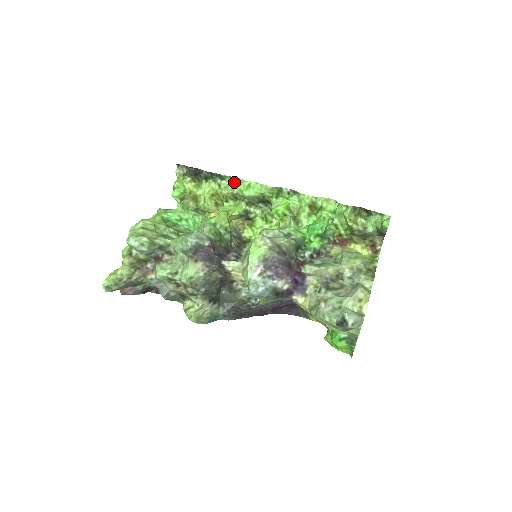
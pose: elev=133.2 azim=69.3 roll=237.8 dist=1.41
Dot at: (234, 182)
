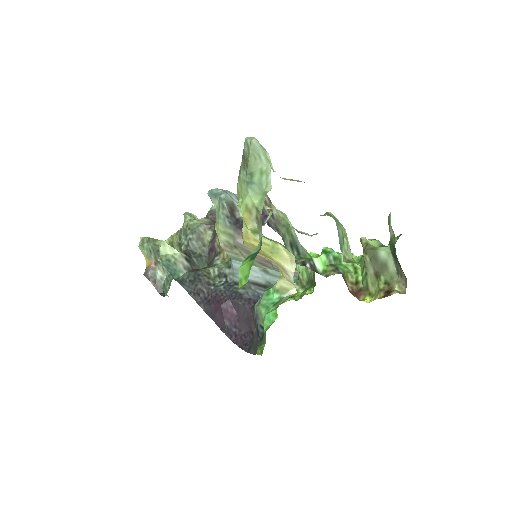
Dot at: occluded
